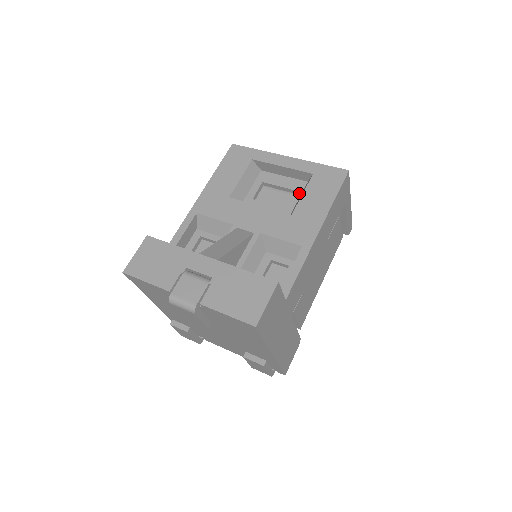
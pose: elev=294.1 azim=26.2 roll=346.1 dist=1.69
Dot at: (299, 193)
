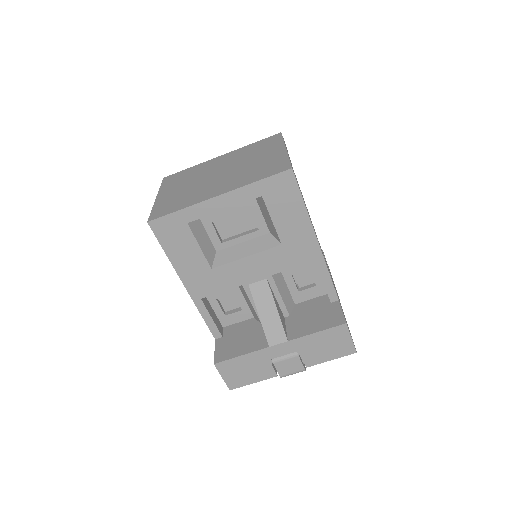
Dot at: (257, 209)
